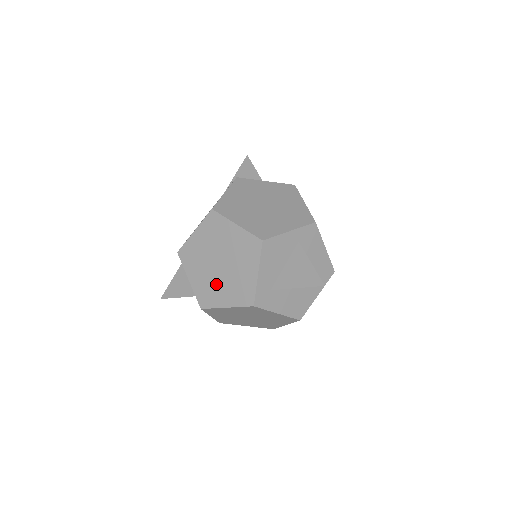
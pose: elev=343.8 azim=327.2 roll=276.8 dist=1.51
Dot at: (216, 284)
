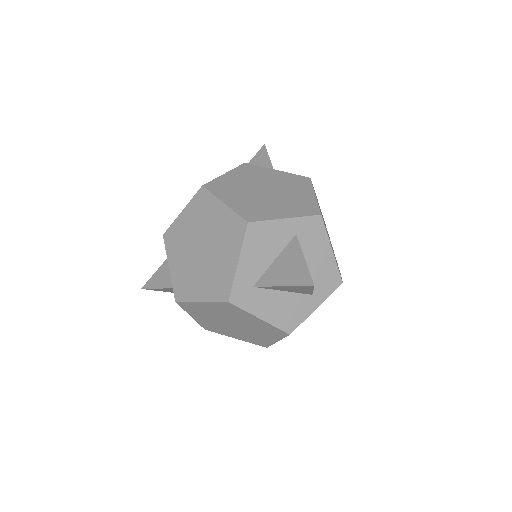
Dot at: (194, 273)
